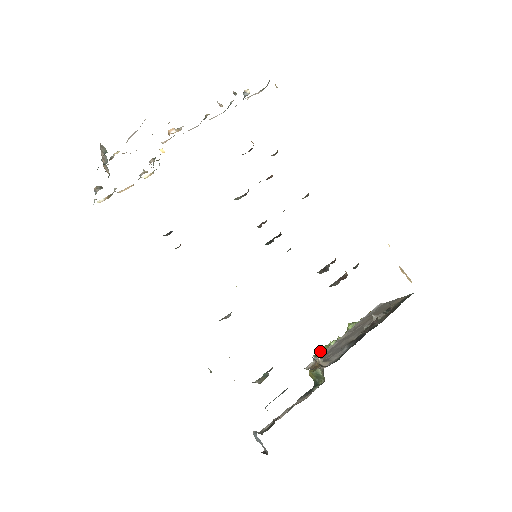
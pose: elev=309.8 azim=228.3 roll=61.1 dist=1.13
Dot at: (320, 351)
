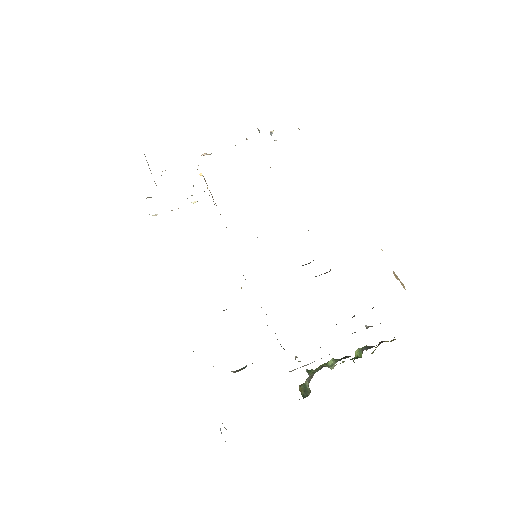
Dot at: (316, 368)
